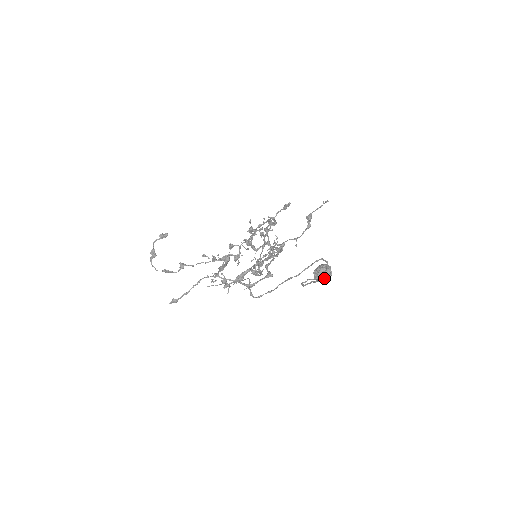
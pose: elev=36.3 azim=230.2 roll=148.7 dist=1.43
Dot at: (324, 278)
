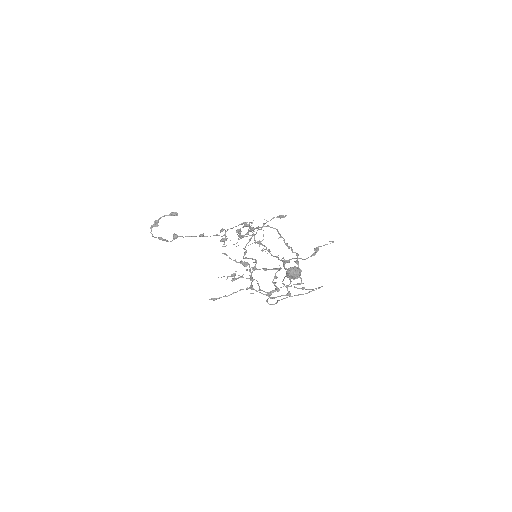
Dot at: (294, 278)
